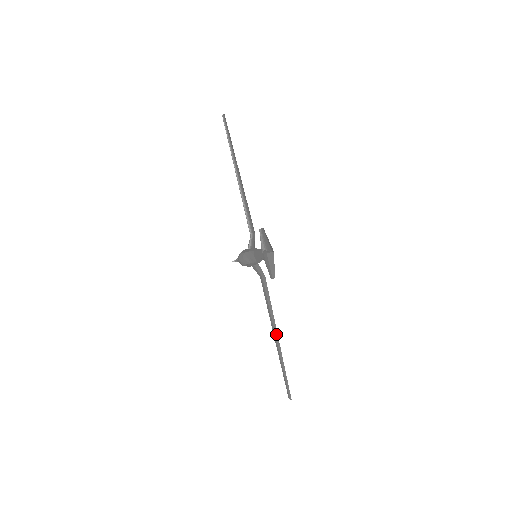
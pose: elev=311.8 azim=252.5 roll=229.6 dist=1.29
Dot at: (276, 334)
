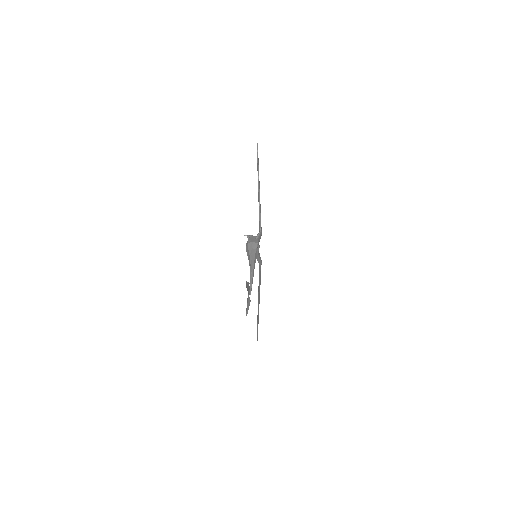
Dot at: (258, 303)
